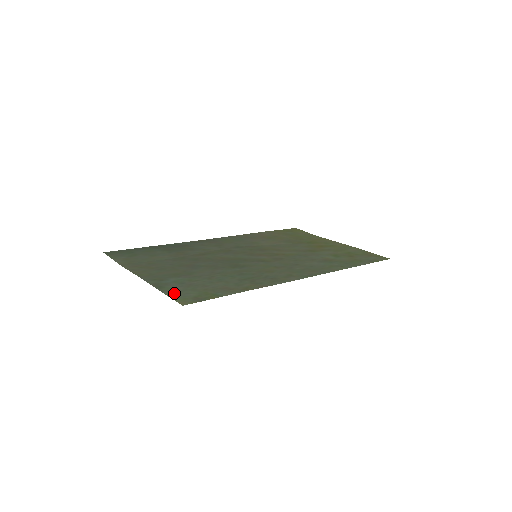
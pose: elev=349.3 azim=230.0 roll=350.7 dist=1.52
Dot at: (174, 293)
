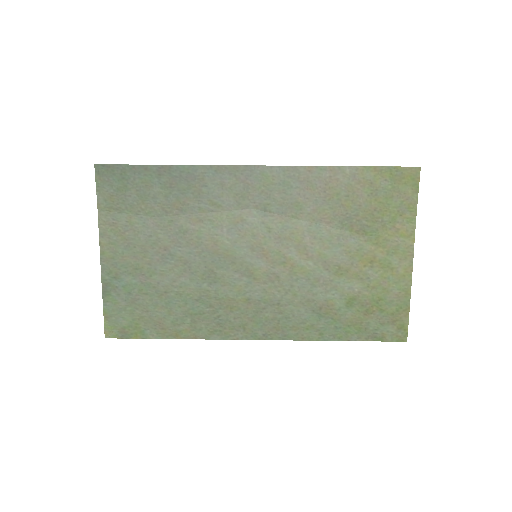
Dot at: (111, 312)
